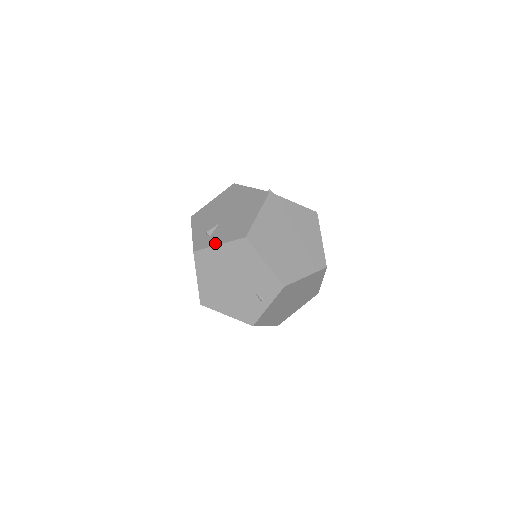
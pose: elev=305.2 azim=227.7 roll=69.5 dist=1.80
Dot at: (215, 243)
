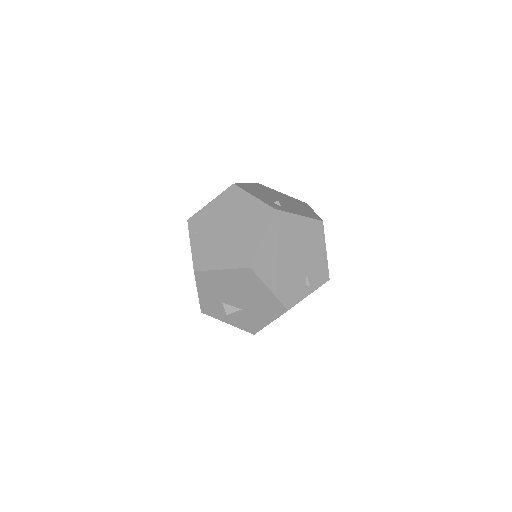
Dot at: (295, 212)
